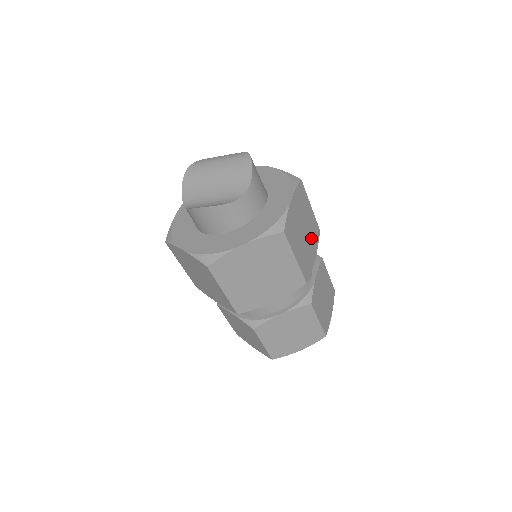
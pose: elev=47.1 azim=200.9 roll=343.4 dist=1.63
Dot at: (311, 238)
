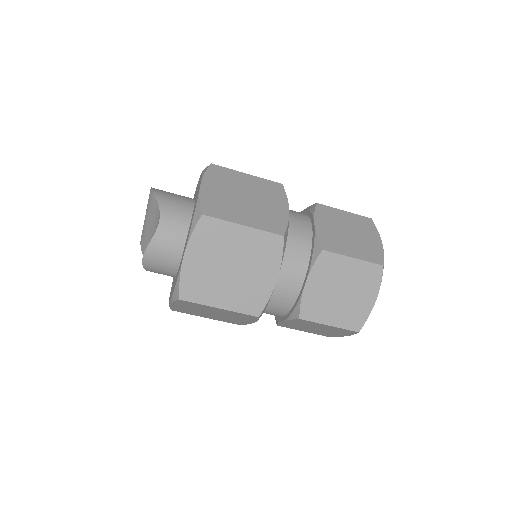
Dot at: (267, 197)
